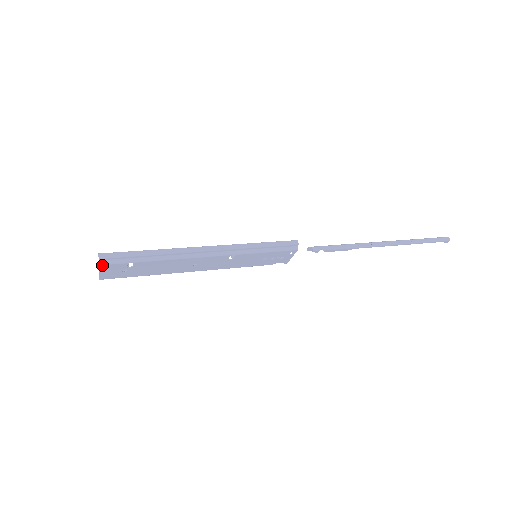
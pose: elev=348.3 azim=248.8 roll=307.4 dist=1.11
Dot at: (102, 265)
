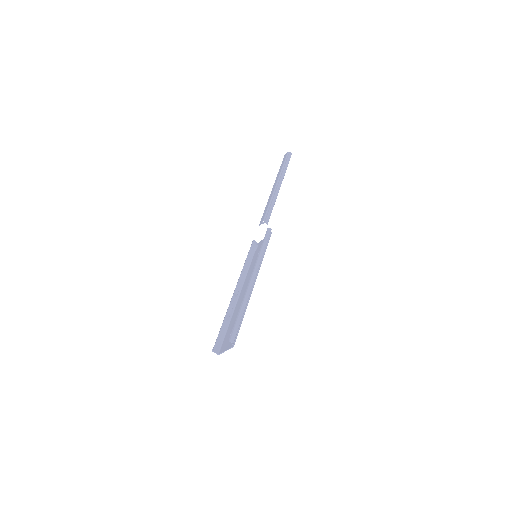
Dot at: occluded
